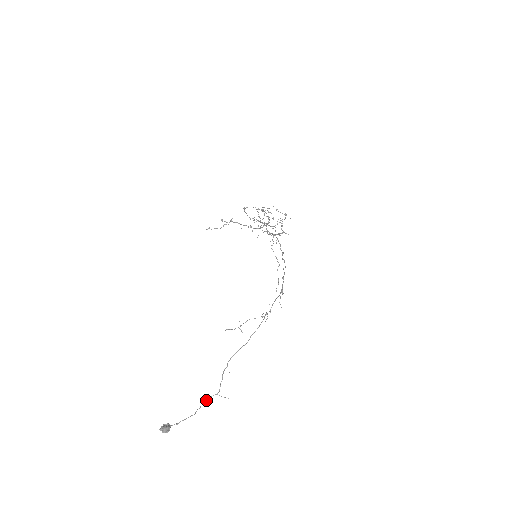
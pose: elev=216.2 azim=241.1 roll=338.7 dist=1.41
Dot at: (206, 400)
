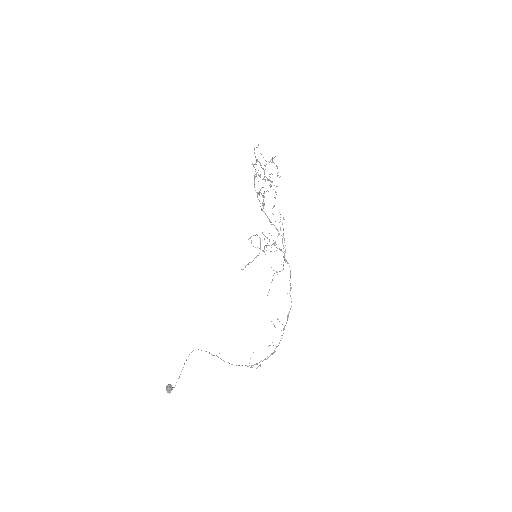
Dot at: occluded
